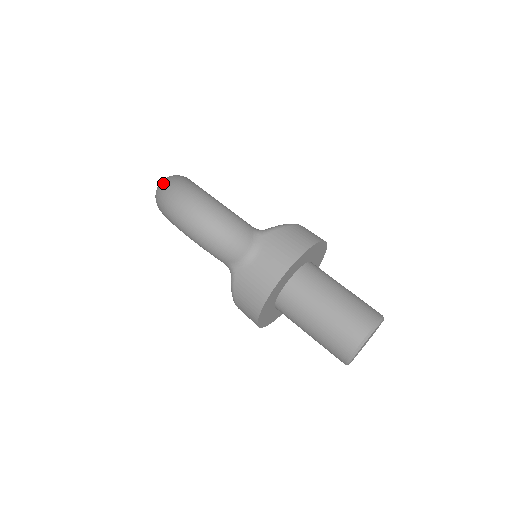
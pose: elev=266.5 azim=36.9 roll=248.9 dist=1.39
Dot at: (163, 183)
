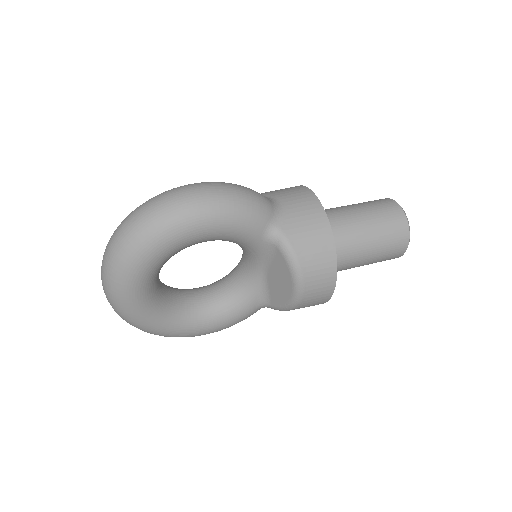
Dot at: (126, 220)
